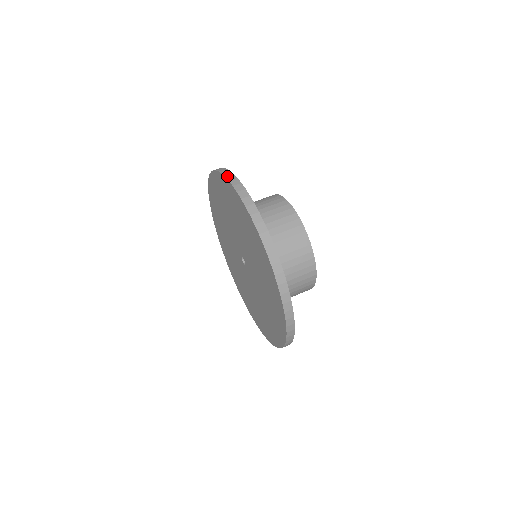
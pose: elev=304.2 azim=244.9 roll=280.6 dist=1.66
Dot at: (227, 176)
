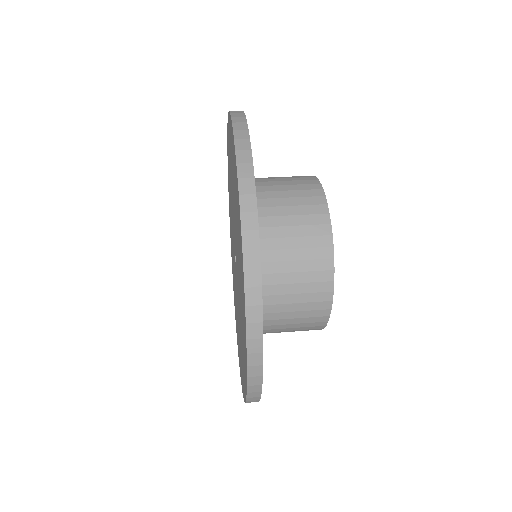
Dot at: occluded
